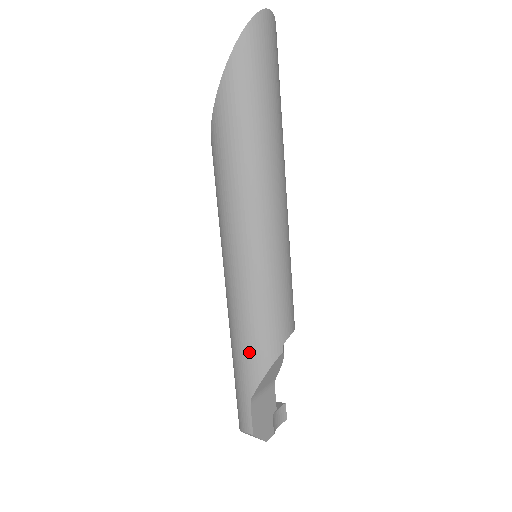
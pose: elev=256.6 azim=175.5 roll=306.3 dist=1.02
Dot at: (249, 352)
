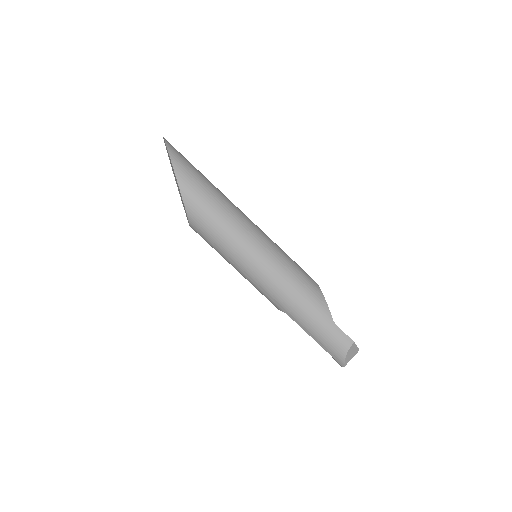
Dot at: (308, 294)
